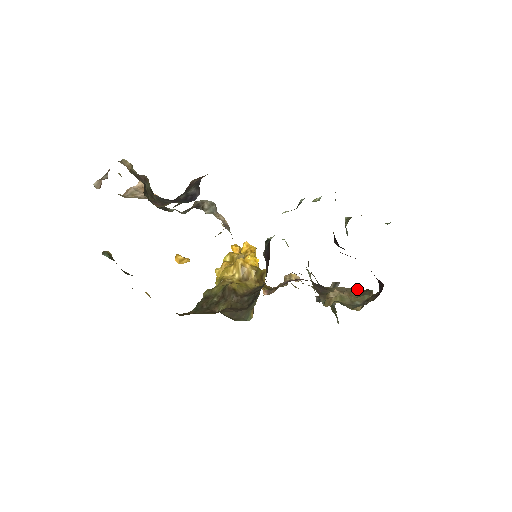
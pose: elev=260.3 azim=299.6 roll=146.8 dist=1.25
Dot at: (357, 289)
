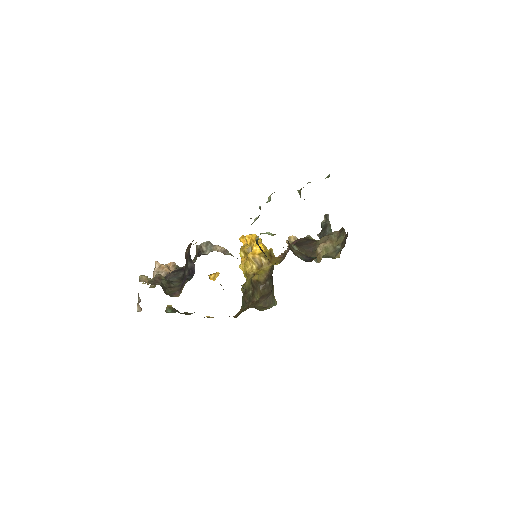
Dot at: (335, 231)
